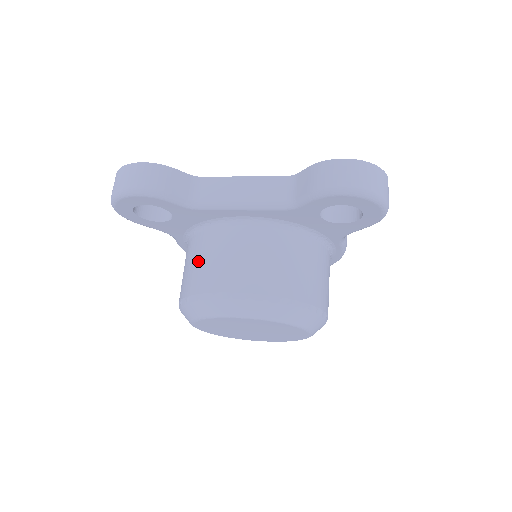
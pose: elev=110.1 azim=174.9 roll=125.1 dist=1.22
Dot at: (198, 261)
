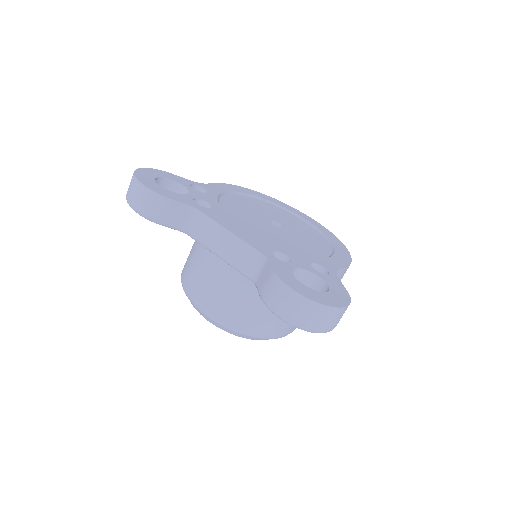
Dot at: (193, 259)
